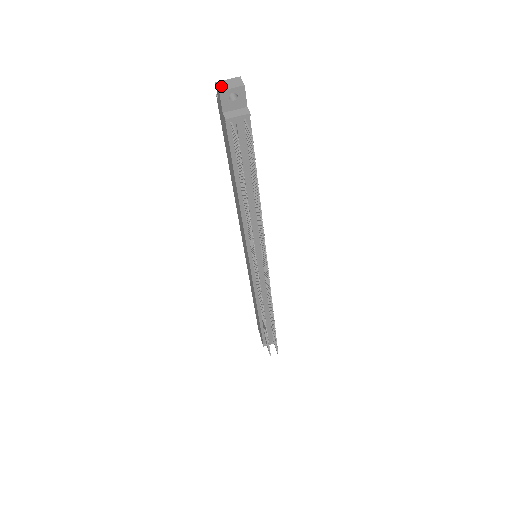
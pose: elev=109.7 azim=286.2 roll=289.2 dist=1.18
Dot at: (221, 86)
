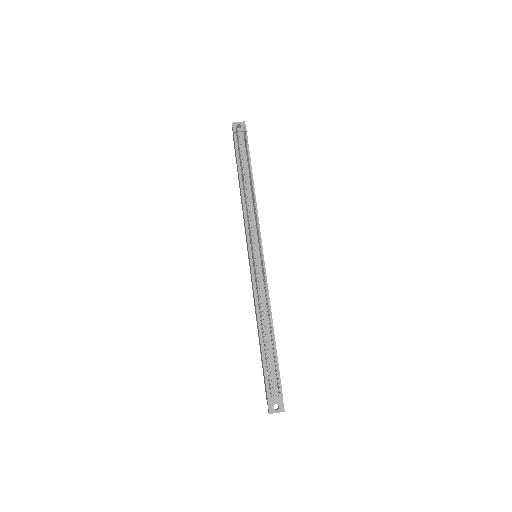
Dot at: (234, 124)
